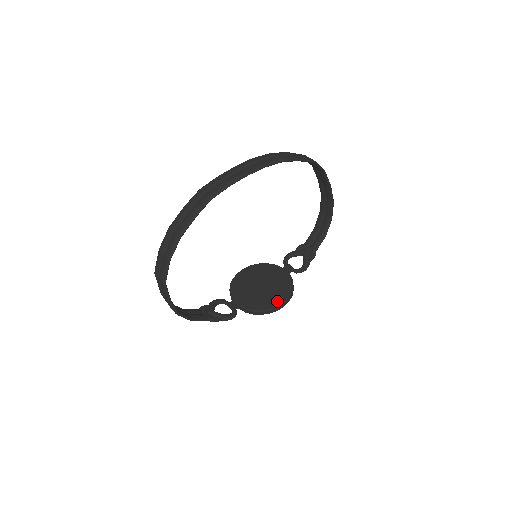
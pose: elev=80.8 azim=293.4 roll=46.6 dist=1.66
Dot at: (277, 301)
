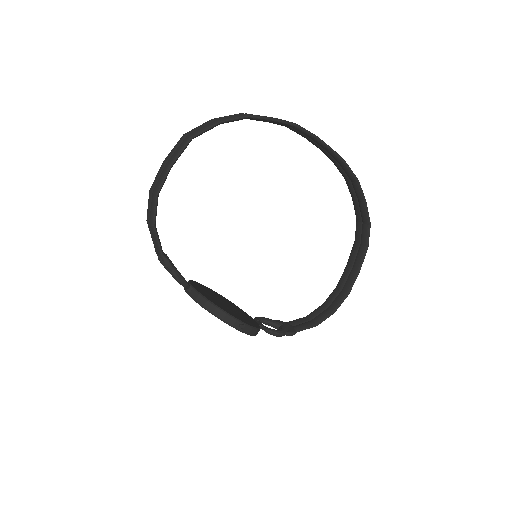
Dot at: (239, 317)
